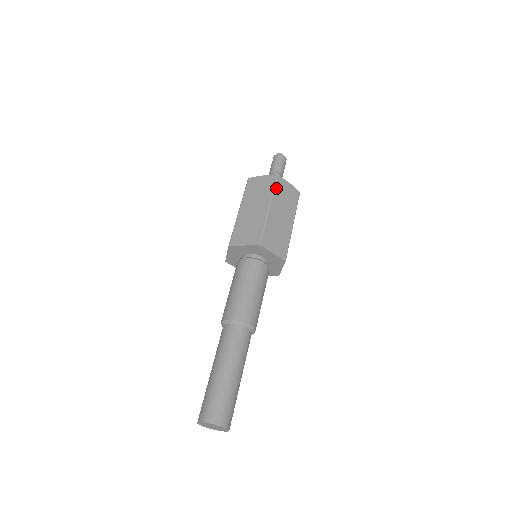
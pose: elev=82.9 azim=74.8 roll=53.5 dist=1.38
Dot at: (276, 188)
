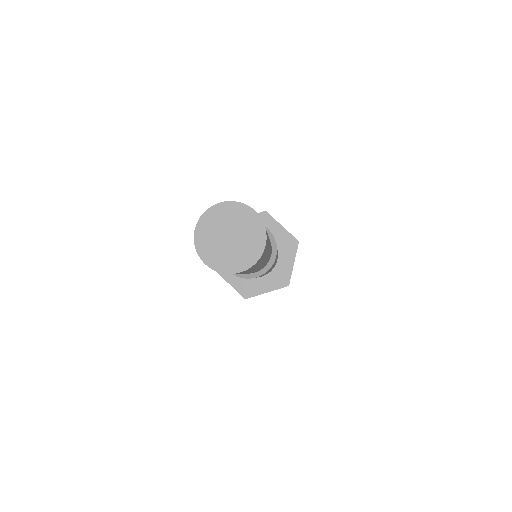
Dot at: occluded
